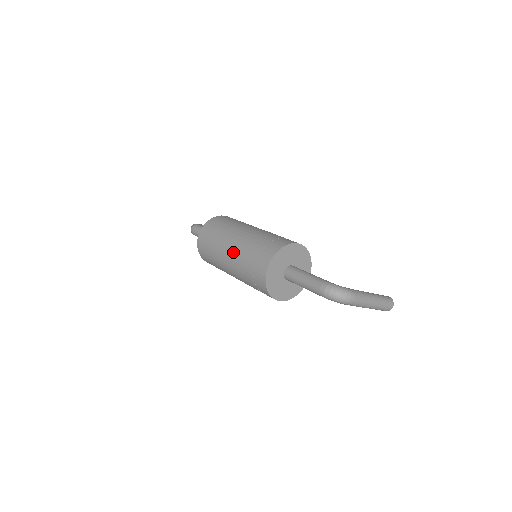
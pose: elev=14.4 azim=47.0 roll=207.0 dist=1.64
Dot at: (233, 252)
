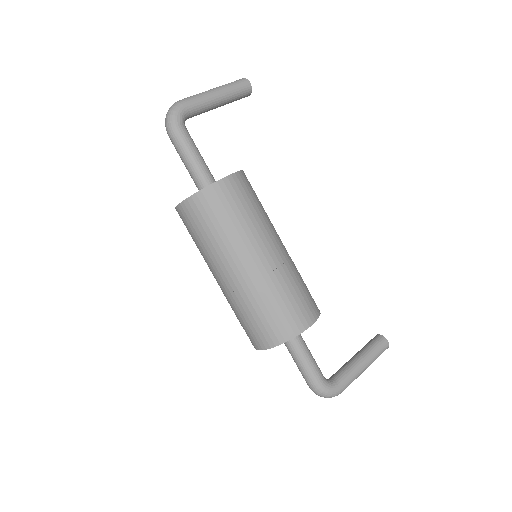
Dot at: (223, 288)
